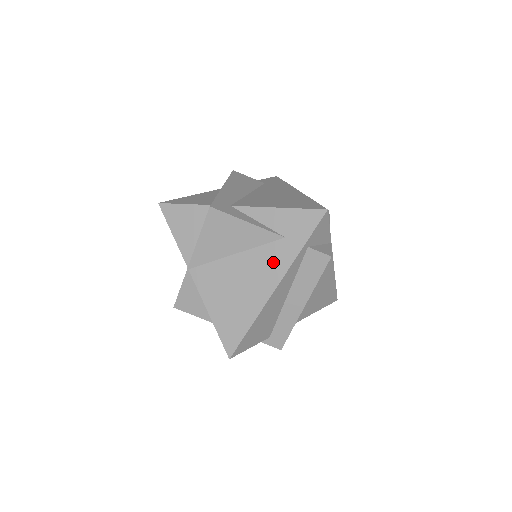
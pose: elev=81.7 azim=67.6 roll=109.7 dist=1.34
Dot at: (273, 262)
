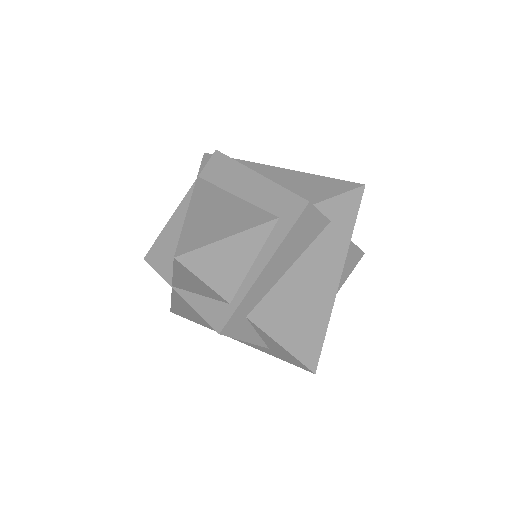
Dot at: occluded
